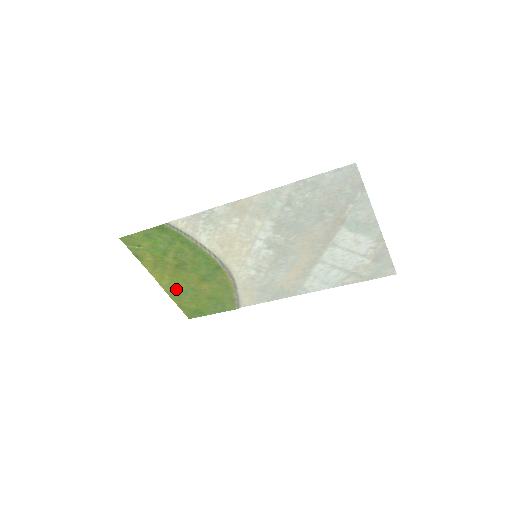
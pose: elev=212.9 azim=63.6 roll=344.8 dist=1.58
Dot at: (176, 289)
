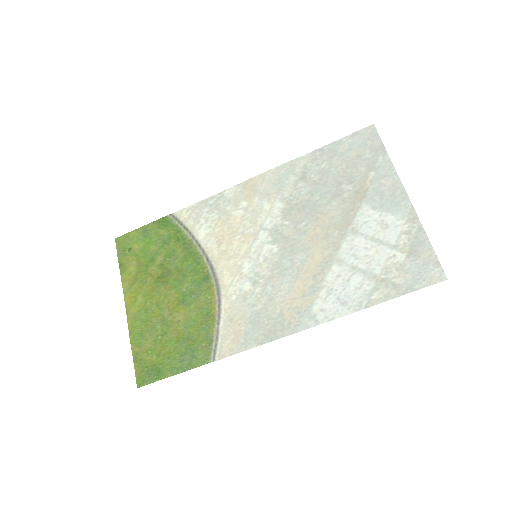
Dot at: (143, 322)
